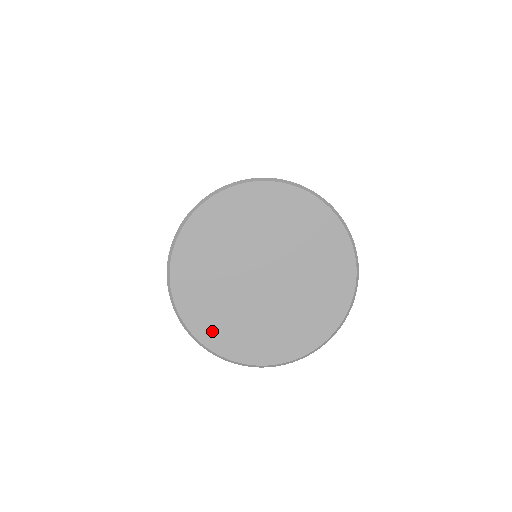
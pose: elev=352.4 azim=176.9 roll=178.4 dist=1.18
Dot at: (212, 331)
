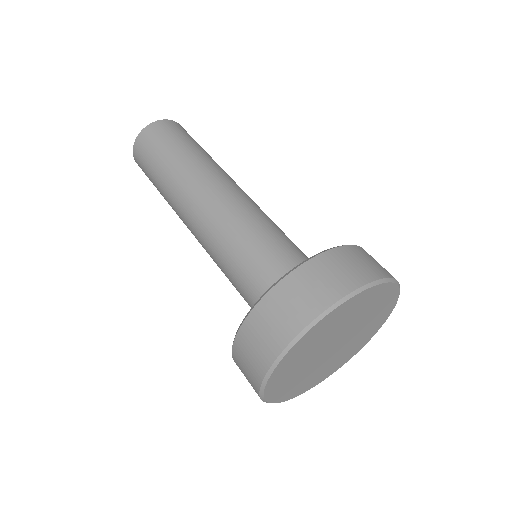
Dot at: (277, 383)
